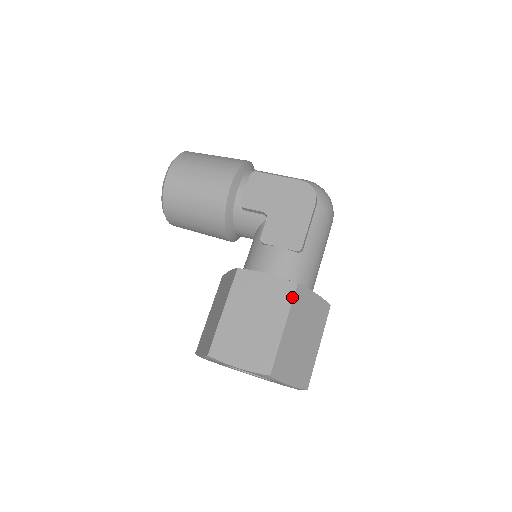
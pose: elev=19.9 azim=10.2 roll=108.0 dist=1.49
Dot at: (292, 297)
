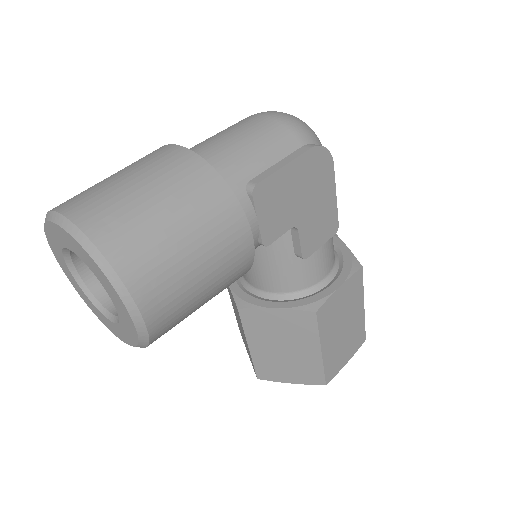
Dot at: (362, 281)
